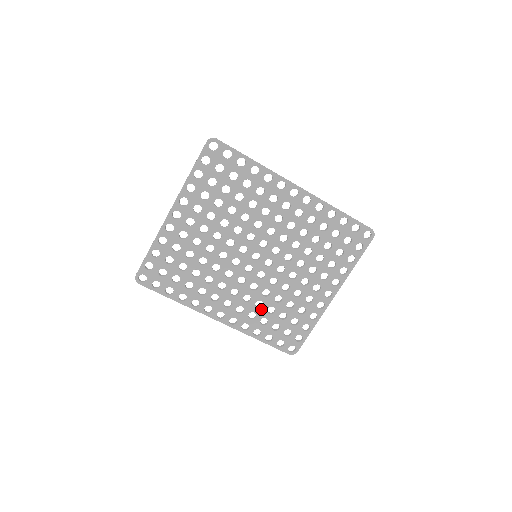
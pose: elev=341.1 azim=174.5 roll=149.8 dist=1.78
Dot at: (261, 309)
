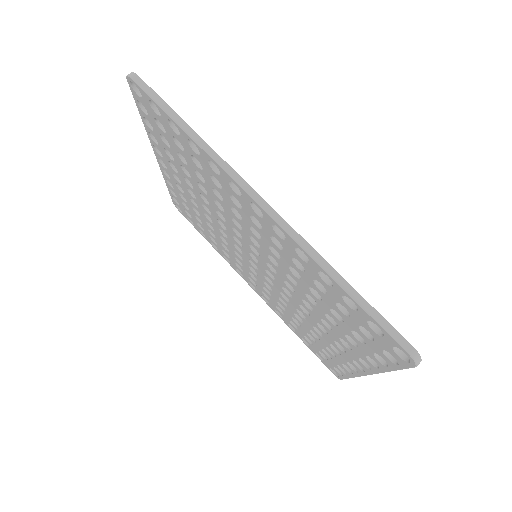
Dot at: (286, 312)
